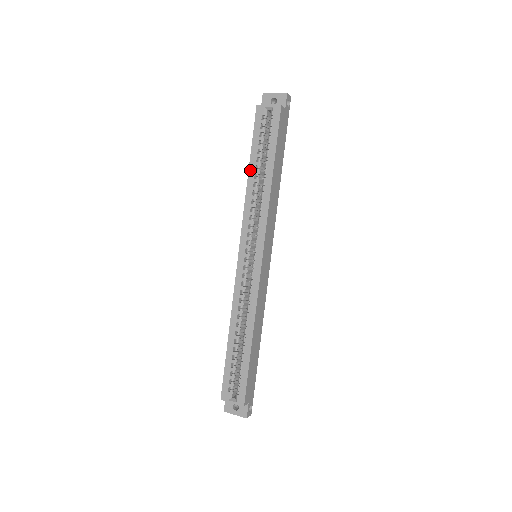
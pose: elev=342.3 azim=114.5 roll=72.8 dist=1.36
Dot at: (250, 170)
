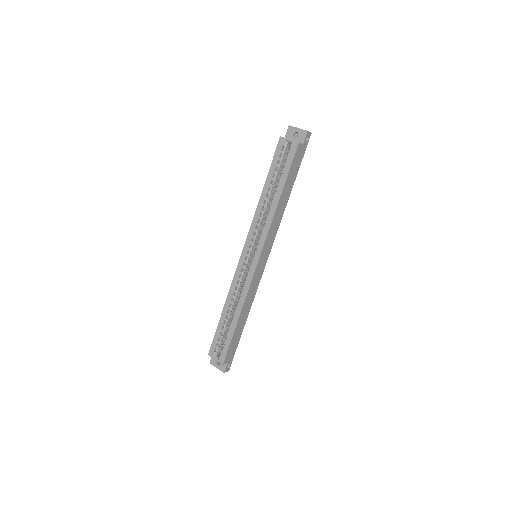
Dot at: (264, 189)
